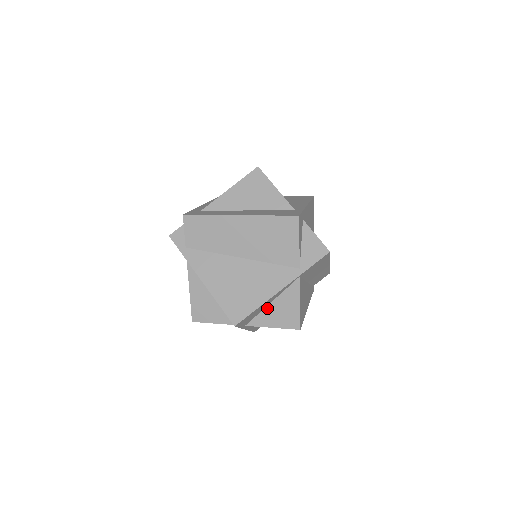
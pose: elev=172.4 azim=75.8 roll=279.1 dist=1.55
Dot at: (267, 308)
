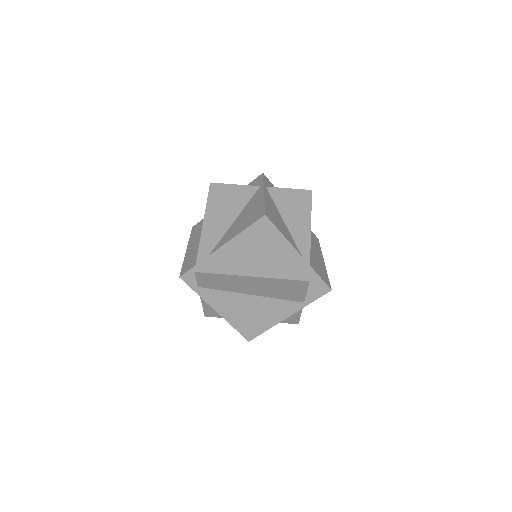
Dot at: occluded
